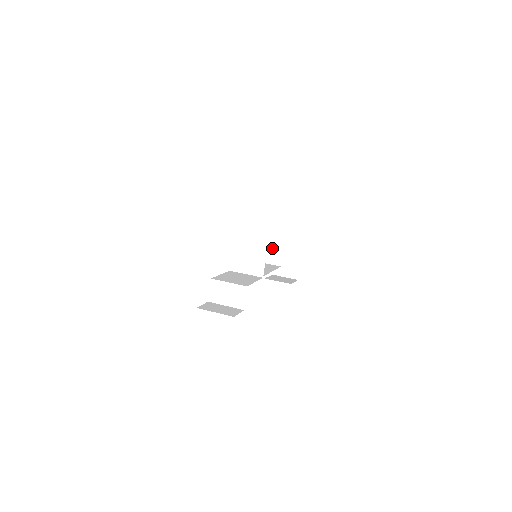
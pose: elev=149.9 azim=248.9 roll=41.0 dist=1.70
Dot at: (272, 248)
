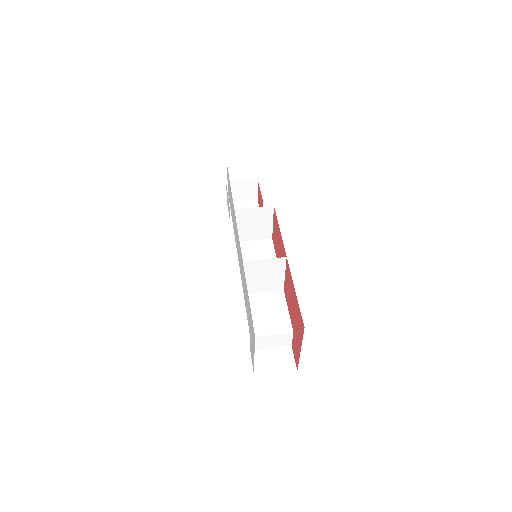
Dot at: (259, 227)
